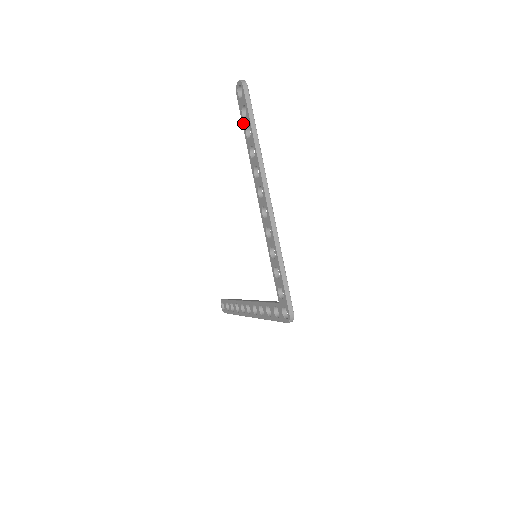
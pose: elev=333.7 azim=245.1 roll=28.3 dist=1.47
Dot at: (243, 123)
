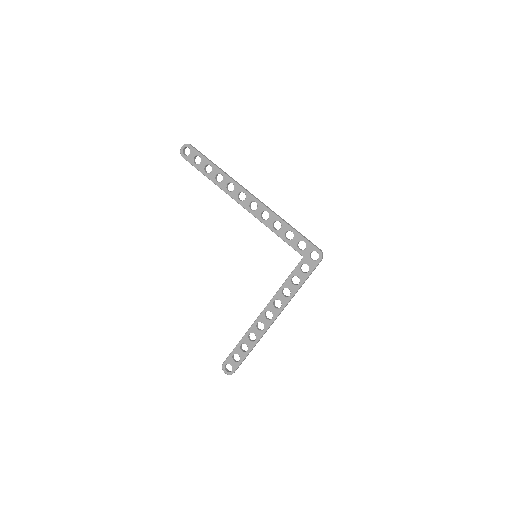
Dot at: (199, 168)
